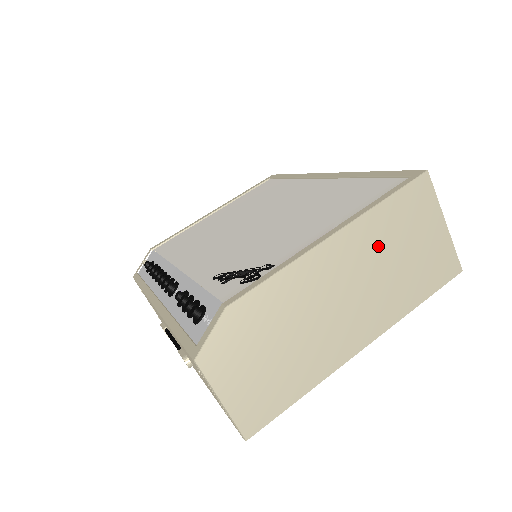
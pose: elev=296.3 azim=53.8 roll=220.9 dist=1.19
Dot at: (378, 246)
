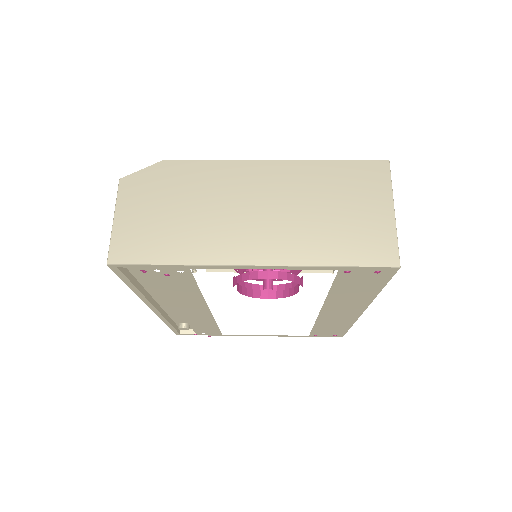
Dot at: (311, 190)
